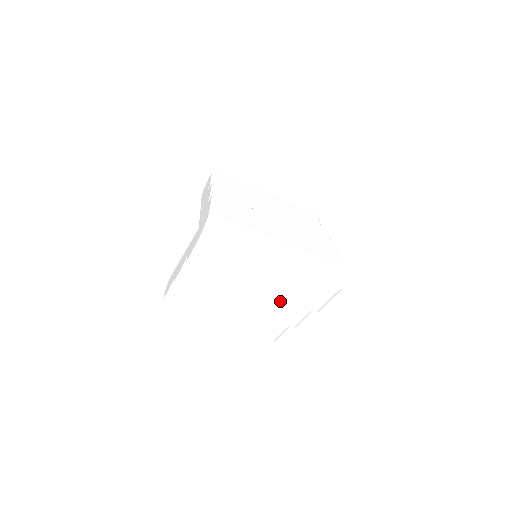
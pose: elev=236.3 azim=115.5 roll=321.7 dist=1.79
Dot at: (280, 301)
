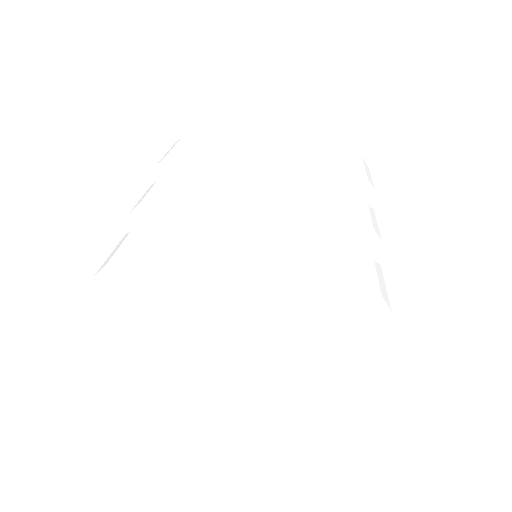
Dot at: (314, 200)
